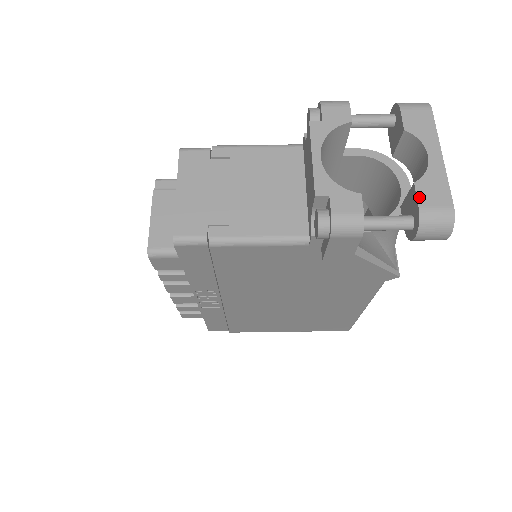
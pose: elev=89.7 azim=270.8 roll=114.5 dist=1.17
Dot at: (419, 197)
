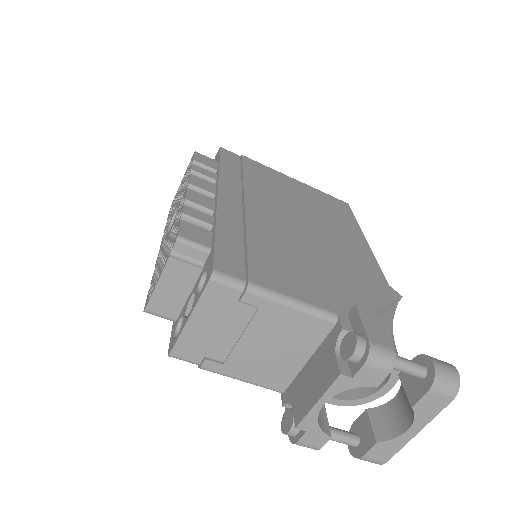
Dot at: (370, 451)
